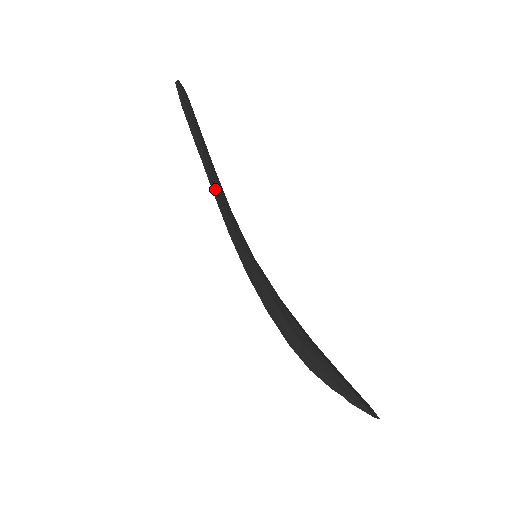
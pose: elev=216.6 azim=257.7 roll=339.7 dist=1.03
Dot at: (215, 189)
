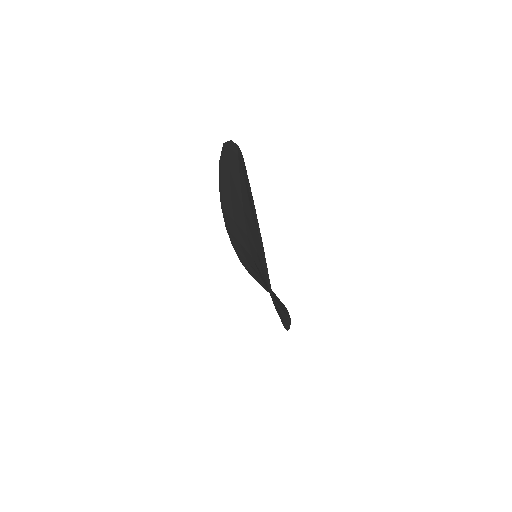
Dot at: occluded
